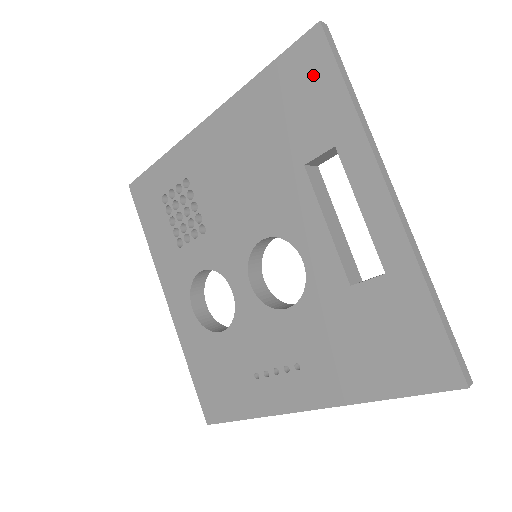
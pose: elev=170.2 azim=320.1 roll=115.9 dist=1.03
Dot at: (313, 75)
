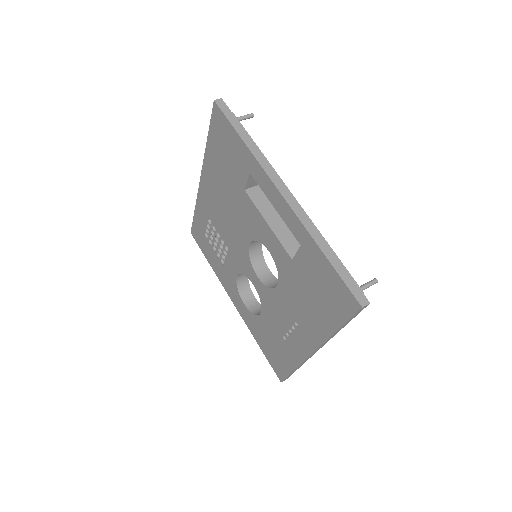
Dot at: (225, 133)
